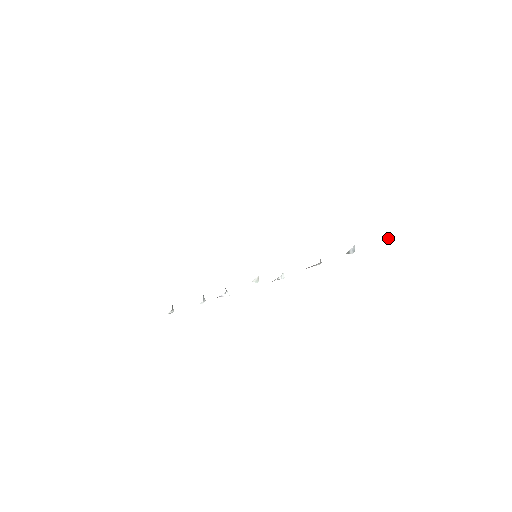
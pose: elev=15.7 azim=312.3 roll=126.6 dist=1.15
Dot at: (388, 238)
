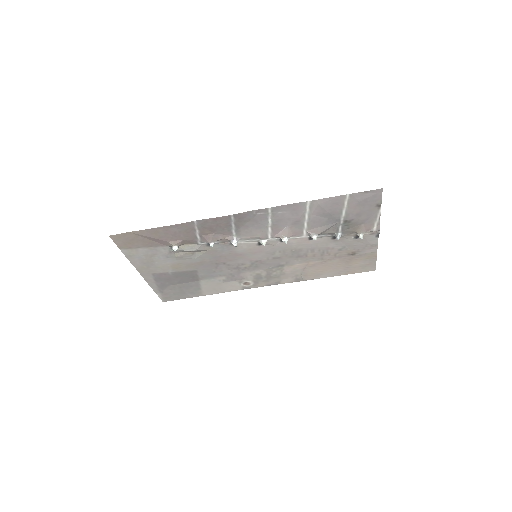
Dot at: (362, 236)
